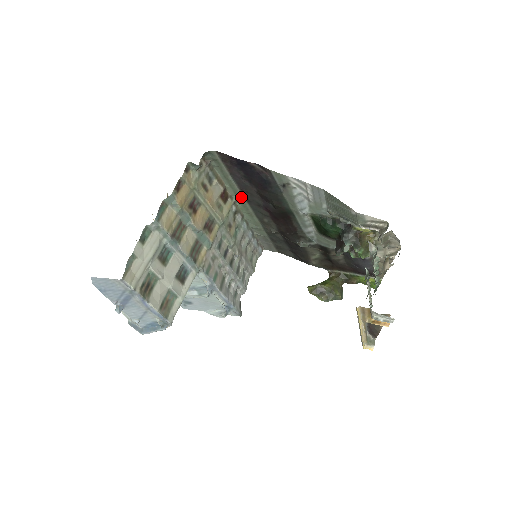
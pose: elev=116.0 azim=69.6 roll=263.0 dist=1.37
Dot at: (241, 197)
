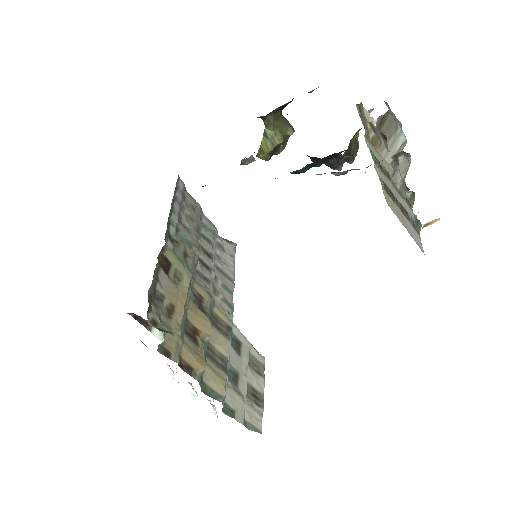
Dot at: occluded
